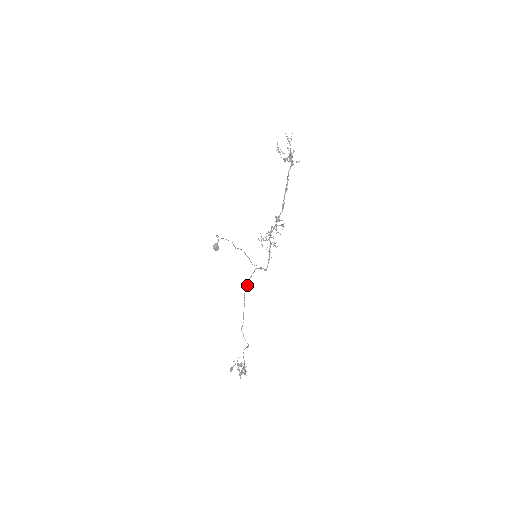
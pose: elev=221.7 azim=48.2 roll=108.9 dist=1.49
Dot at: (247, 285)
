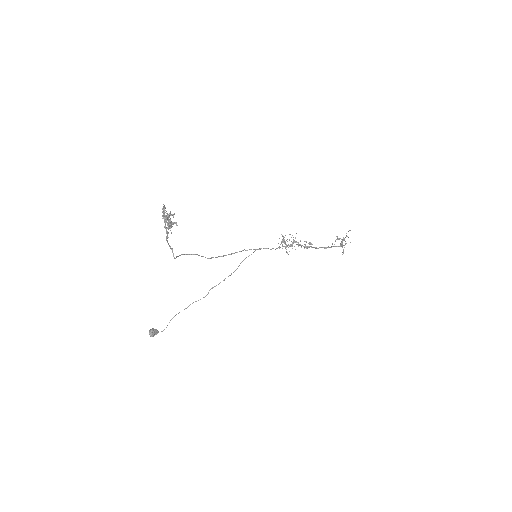
Dot at: occluded
